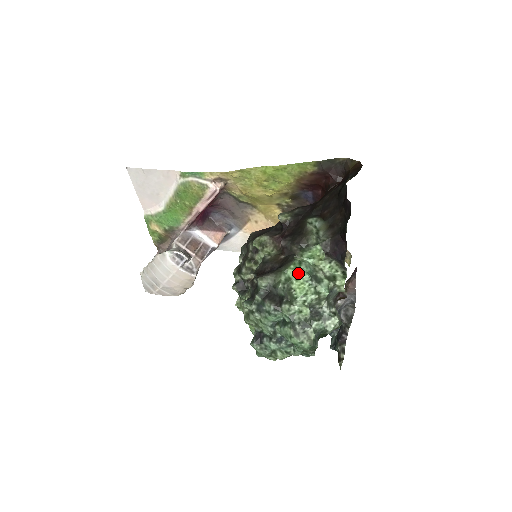
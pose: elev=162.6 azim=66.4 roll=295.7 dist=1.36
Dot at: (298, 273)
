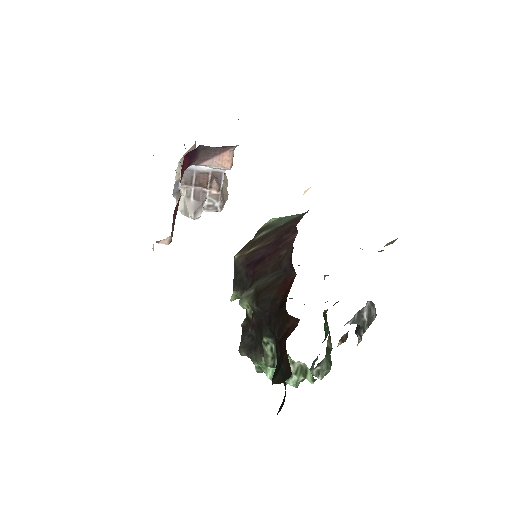
Dot at: (265, 373)
